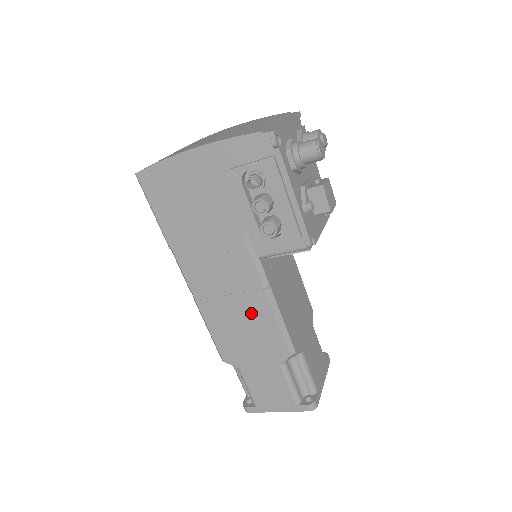
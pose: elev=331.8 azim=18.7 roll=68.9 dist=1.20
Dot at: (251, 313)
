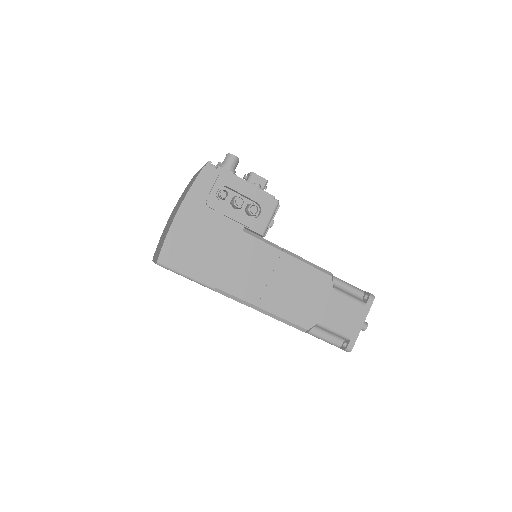
Dot at: (290, 275)
